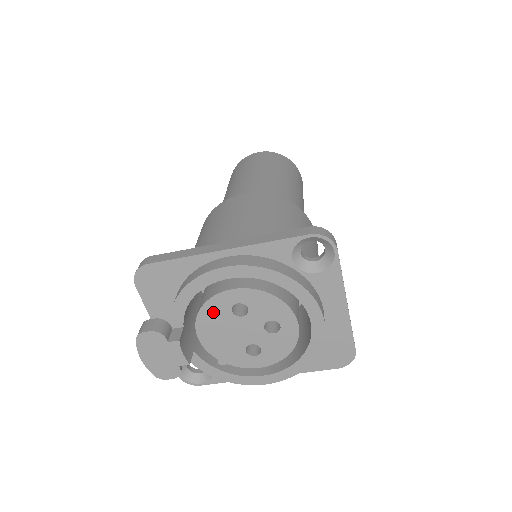
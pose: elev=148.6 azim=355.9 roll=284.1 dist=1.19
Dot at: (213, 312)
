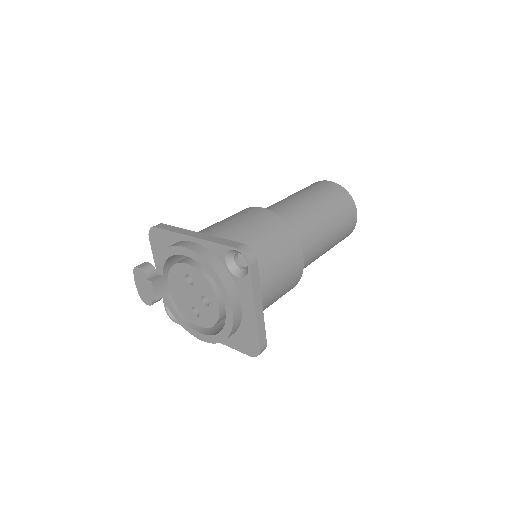
Dot at: (177, 274)
